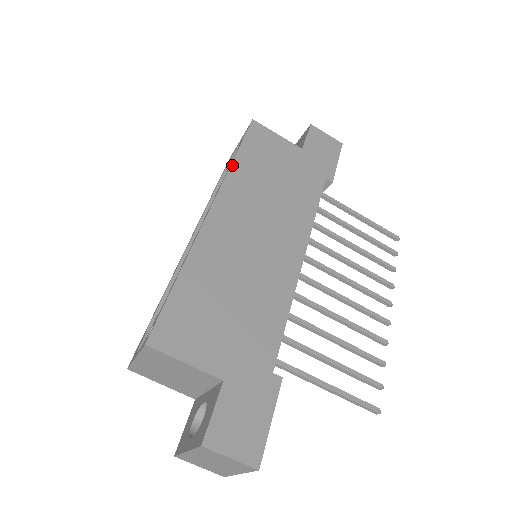
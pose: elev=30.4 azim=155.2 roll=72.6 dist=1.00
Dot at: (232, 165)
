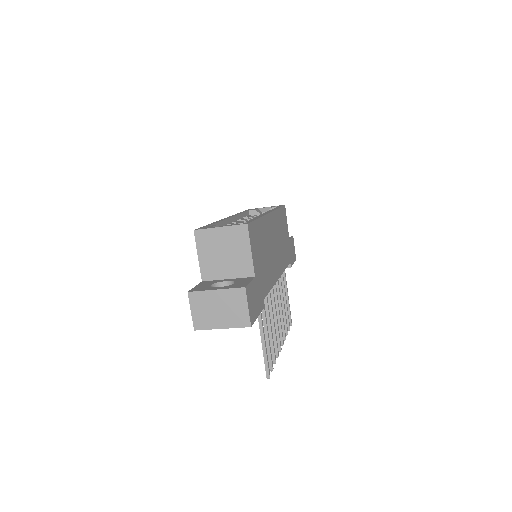
Dot at: (278, 209)
